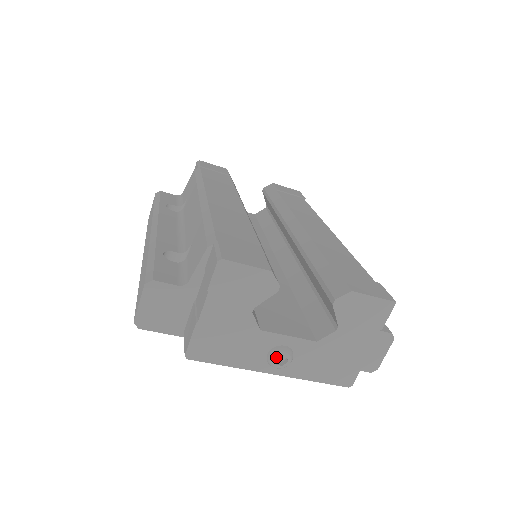
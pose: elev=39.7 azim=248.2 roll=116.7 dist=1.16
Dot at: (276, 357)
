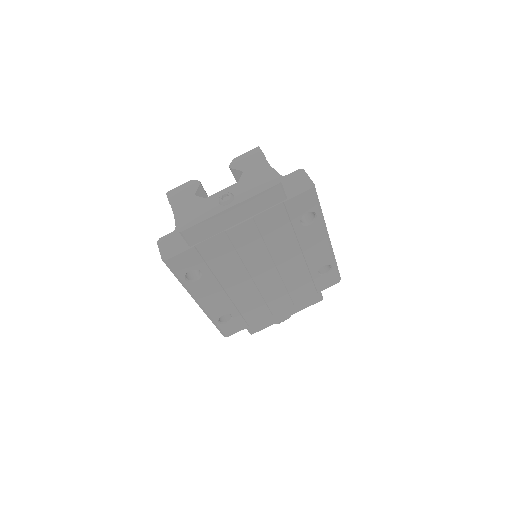
Dot at: (224, 201)
